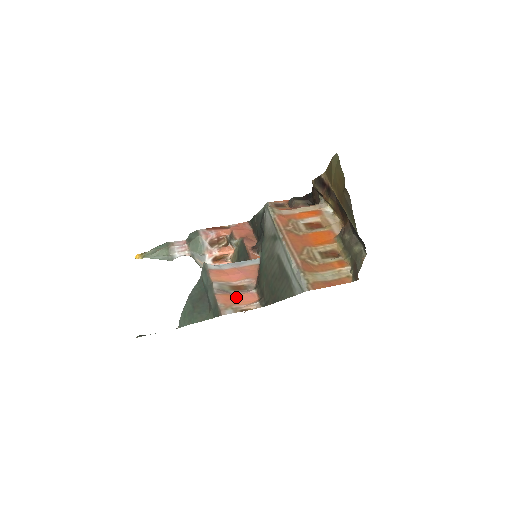
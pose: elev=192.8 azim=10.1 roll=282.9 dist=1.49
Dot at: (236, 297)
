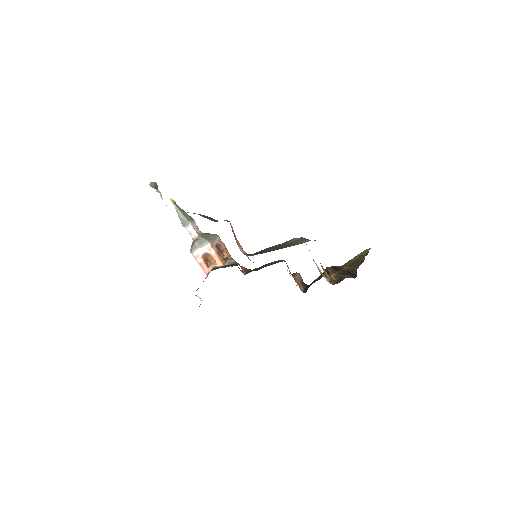
Dot at: occluded
